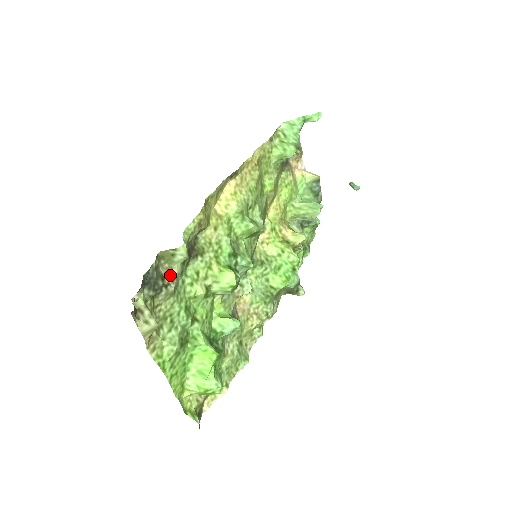
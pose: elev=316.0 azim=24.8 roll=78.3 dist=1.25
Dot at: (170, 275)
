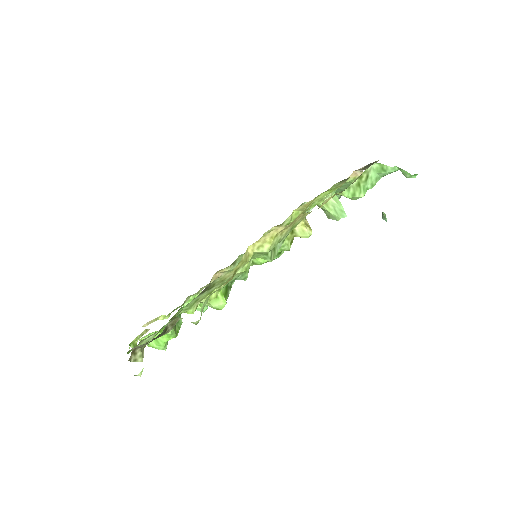
Dot at: (173, 324)
